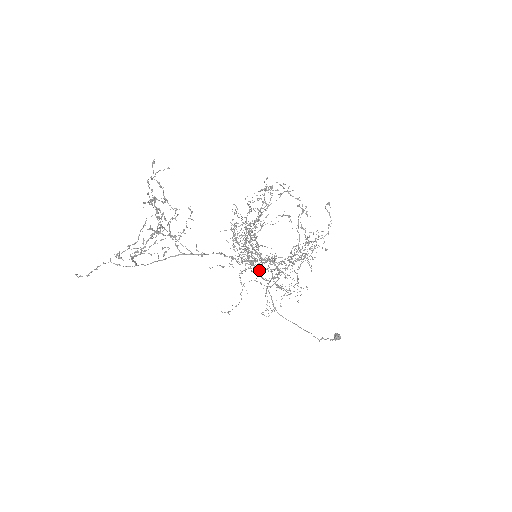
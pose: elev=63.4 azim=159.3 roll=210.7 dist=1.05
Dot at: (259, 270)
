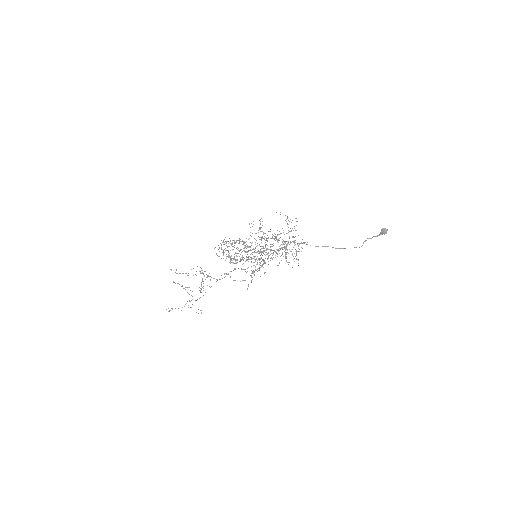
Dot at: occluded
